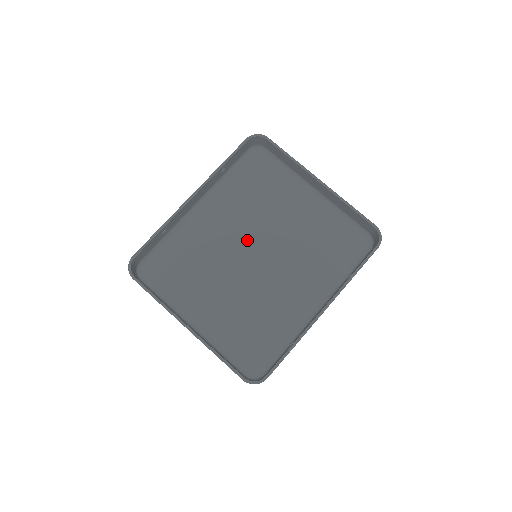
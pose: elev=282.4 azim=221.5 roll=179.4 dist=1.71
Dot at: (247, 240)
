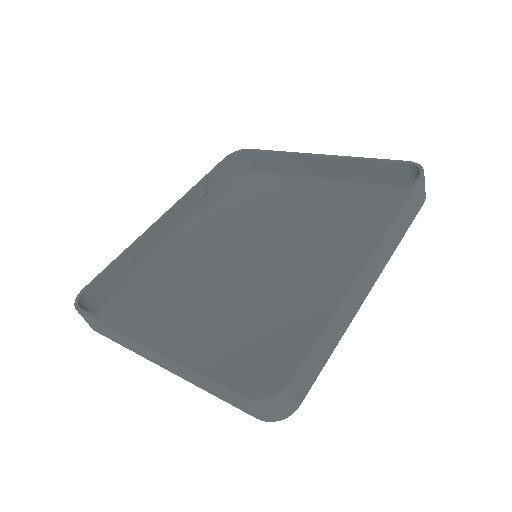
Dot at: (243, 248)
